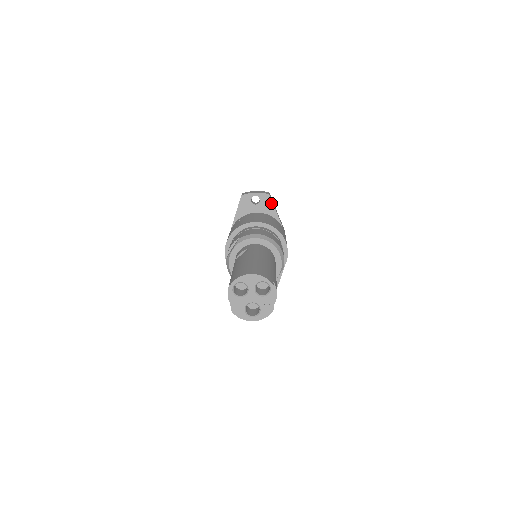
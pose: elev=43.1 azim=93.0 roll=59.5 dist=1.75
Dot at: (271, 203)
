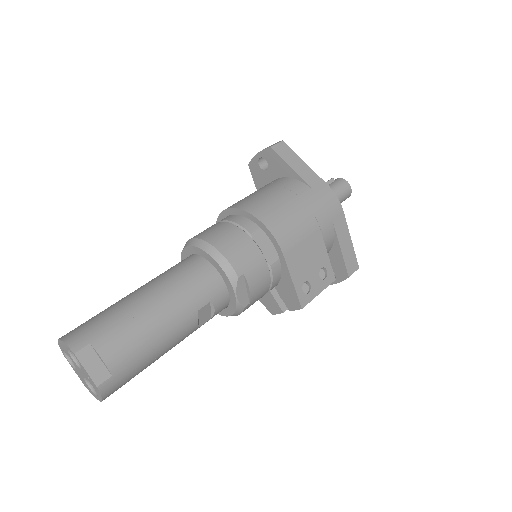
Dot at: (279, 159)
